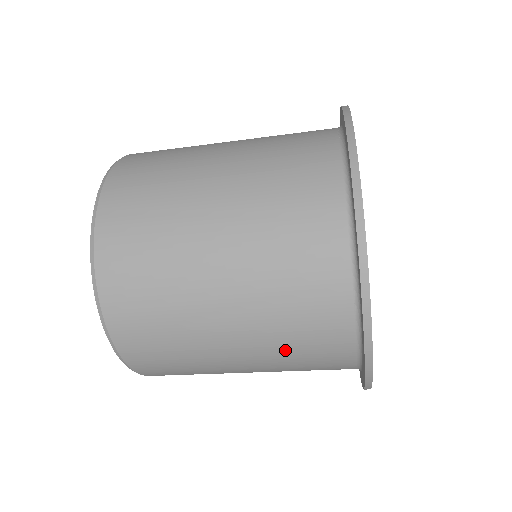
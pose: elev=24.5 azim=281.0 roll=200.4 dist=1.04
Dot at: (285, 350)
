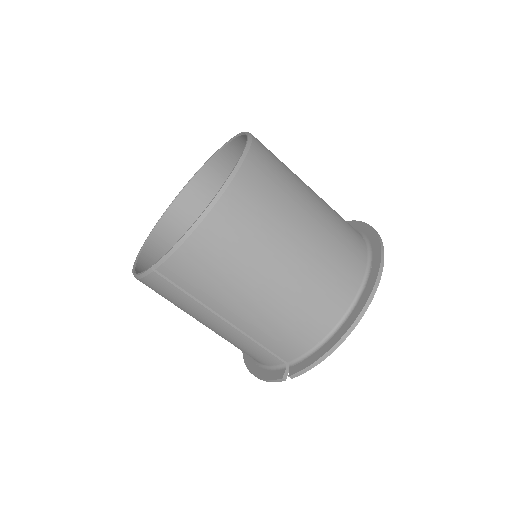
Dot at: (336, 233)
